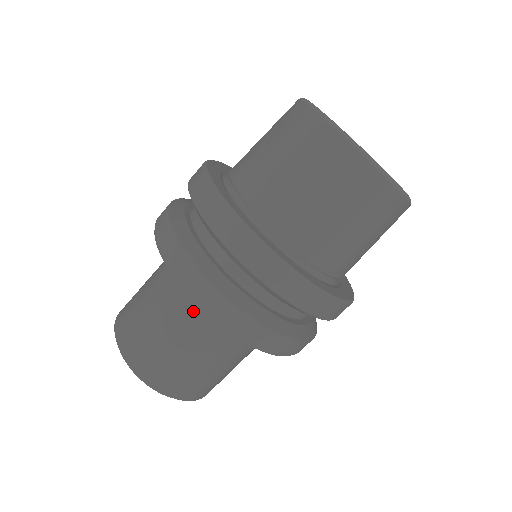
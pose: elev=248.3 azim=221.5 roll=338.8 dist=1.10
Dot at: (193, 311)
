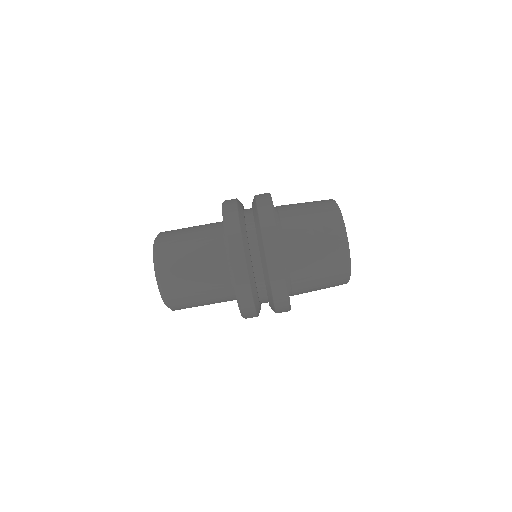
Dot at: (222, 289)
